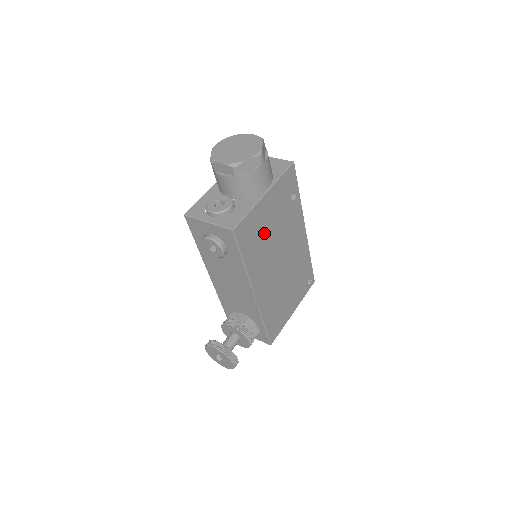
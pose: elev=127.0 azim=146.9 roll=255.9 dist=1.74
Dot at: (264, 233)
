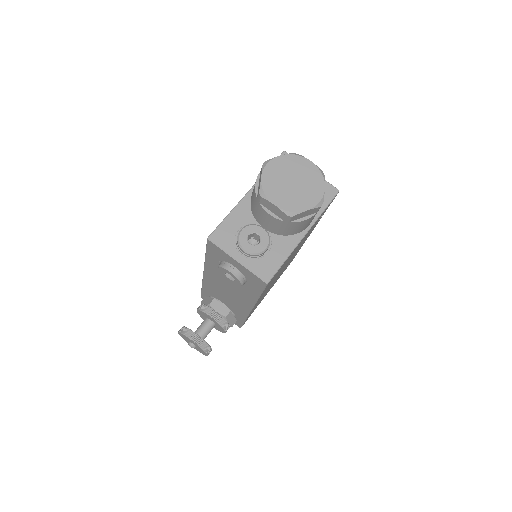
Dot at: (285, 263)
